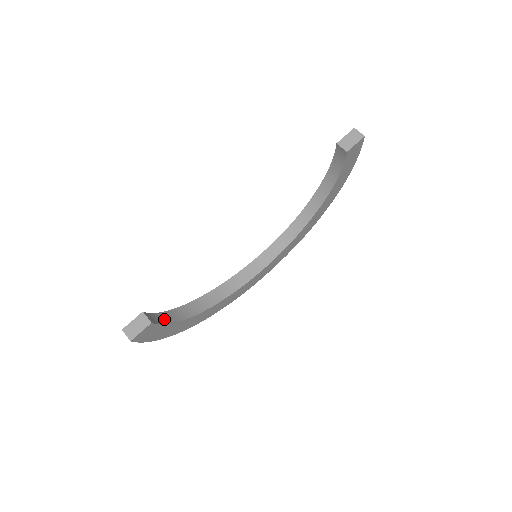
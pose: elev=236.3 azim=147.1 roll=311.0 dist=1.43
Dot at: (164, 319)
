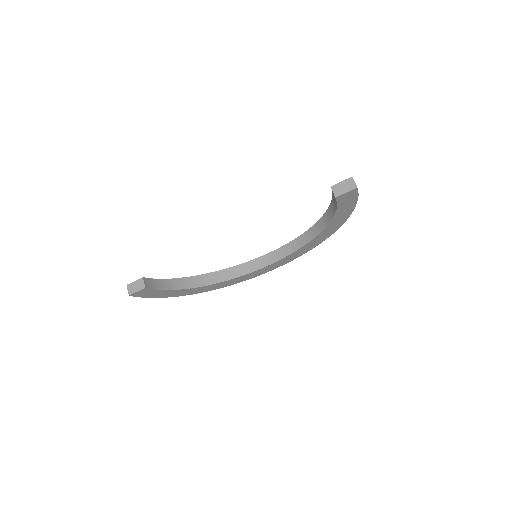
Dot at: (163, 285)
